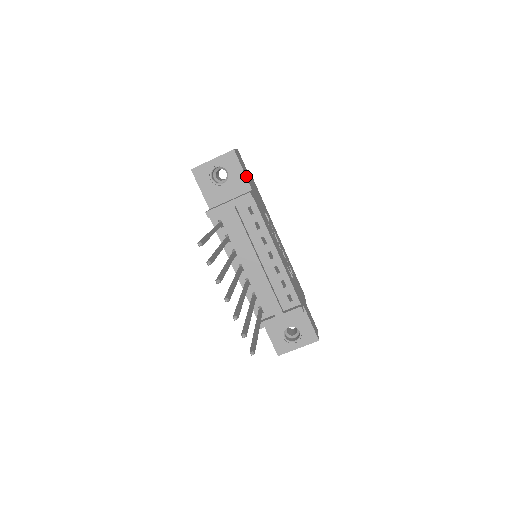
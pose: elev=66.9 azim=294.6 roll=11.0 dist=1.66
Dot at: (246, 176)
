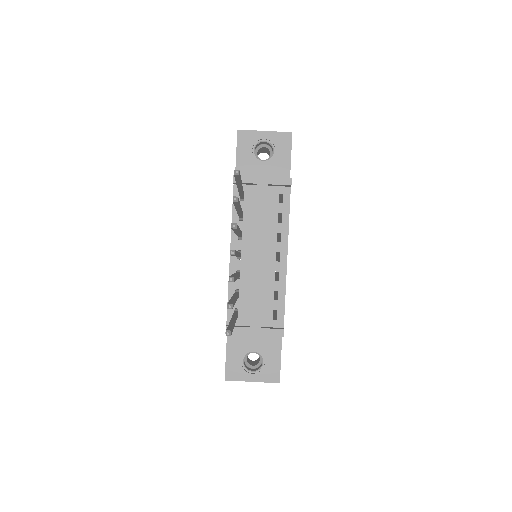
Dot at: (290, 166)
